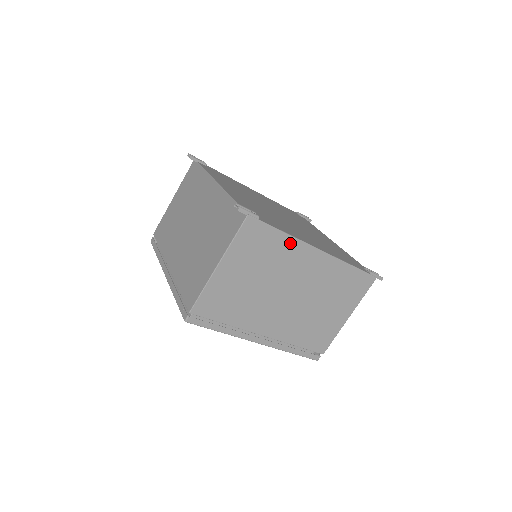
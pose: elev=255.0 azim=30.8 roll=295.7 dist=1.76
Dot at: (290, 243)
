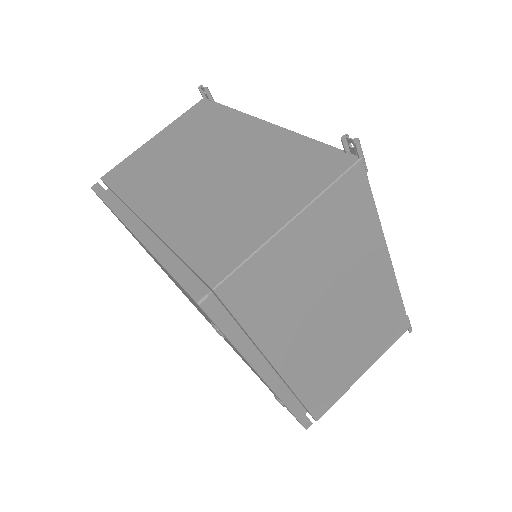
Dot at: (374, 232)
